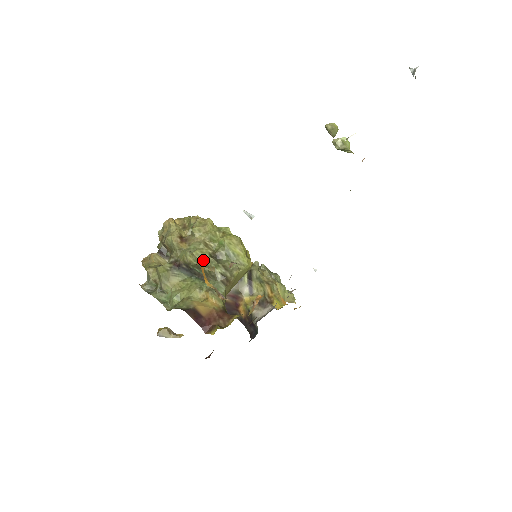
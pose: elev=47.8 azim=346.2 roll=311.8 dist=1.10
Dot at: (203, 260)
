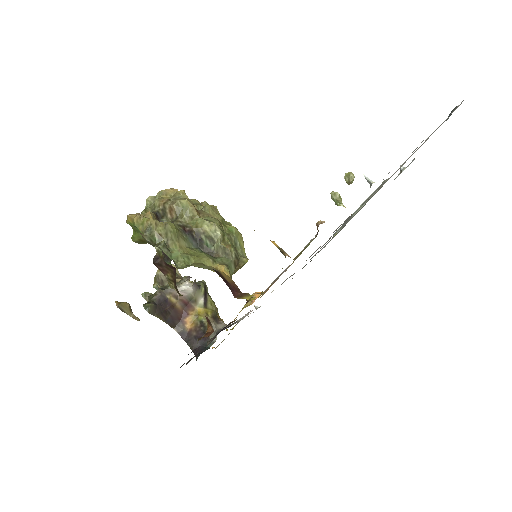
Dot at: (222, 234)
